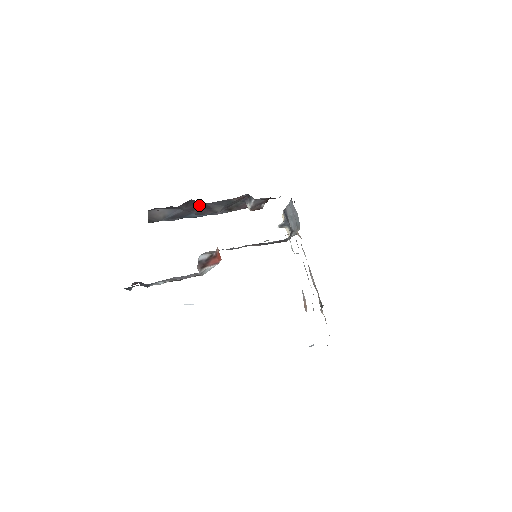
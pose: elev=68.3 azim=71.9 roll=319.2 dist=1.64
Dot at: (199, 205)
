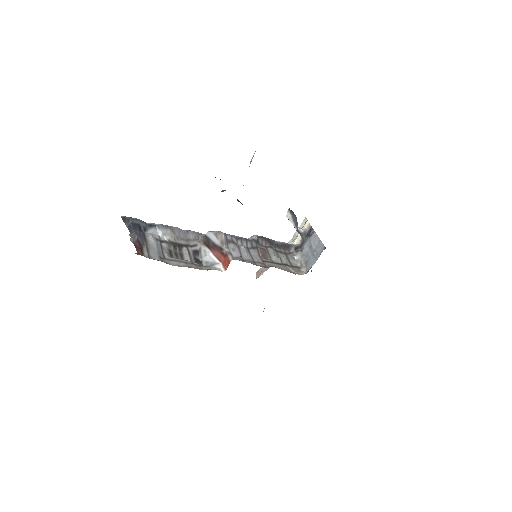
Dot at: occluded
